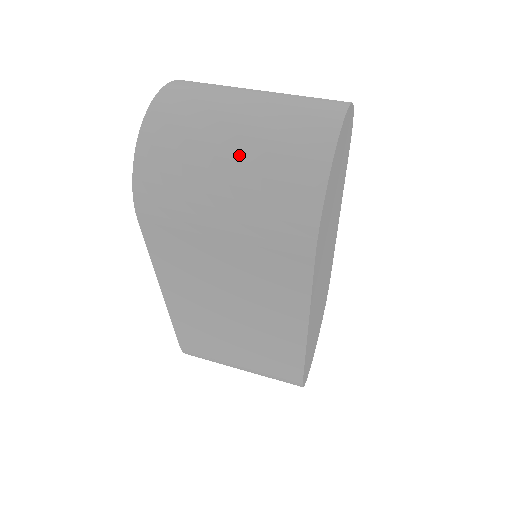
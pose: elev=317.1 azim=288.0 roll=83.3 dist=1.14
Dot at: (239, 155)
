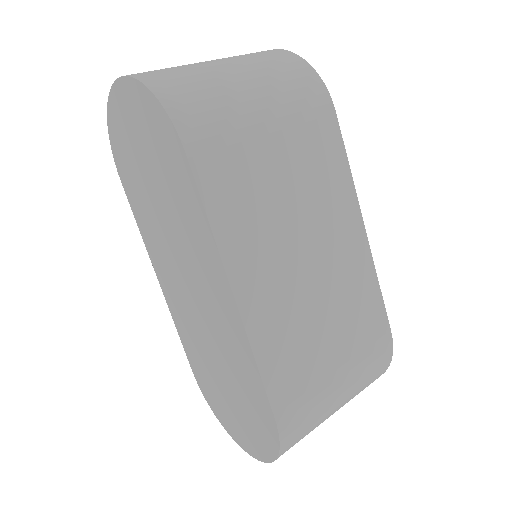
Dot at: (234, 65)
